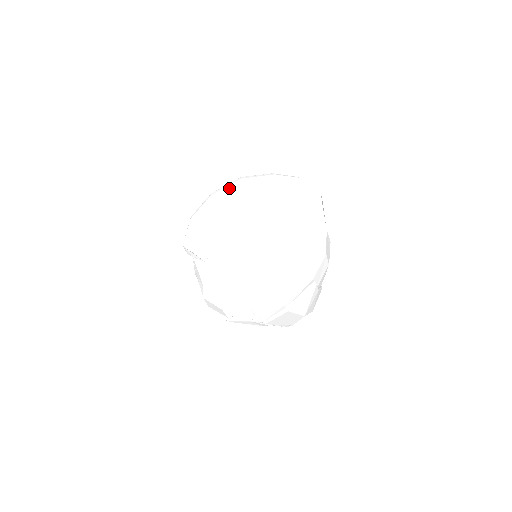
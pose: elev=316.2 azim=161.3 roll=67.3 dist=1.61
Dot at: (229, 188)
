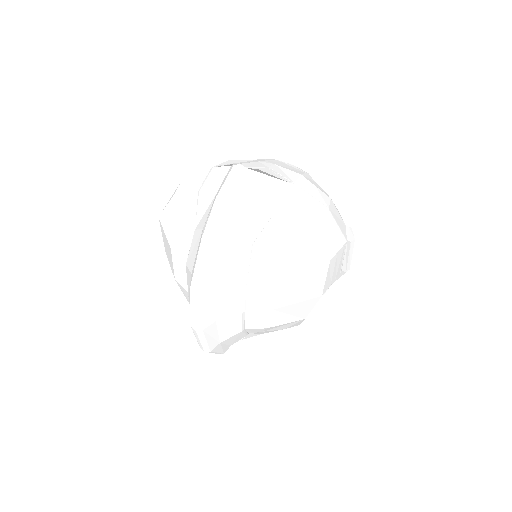
Dot at: (199, 309)
